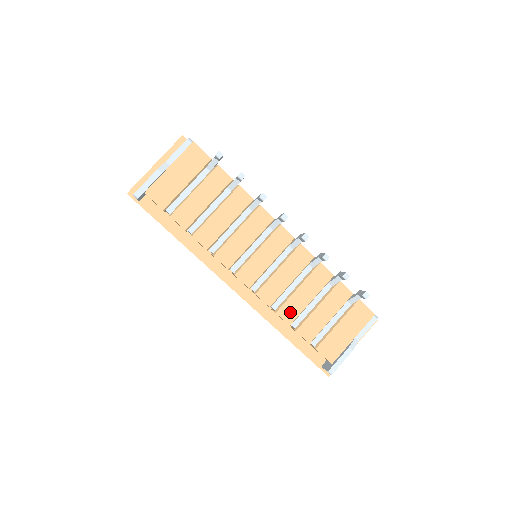
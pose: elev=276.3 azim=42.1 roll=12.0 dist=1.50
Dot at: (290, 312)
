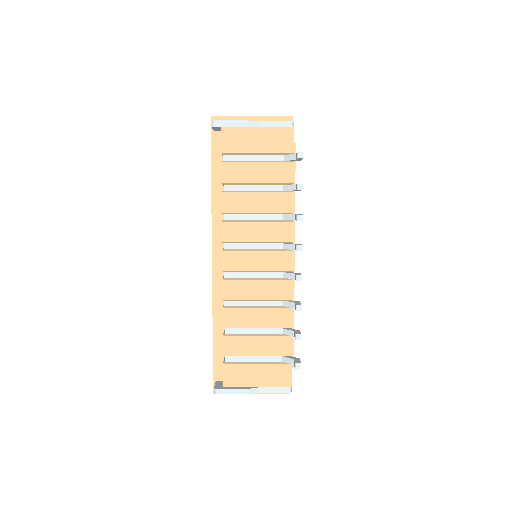
Dot at: (233, 319)
